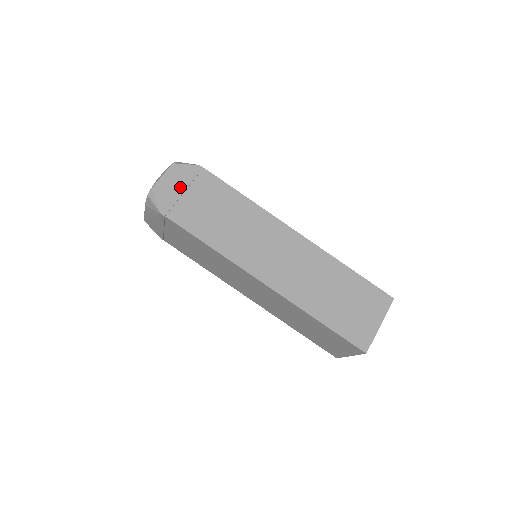
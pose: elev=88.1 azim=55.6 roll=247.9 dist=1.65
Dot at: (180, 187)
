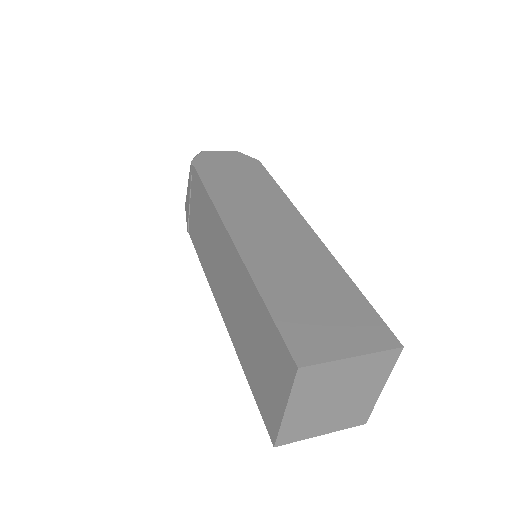
Dot at: (227, 160)
